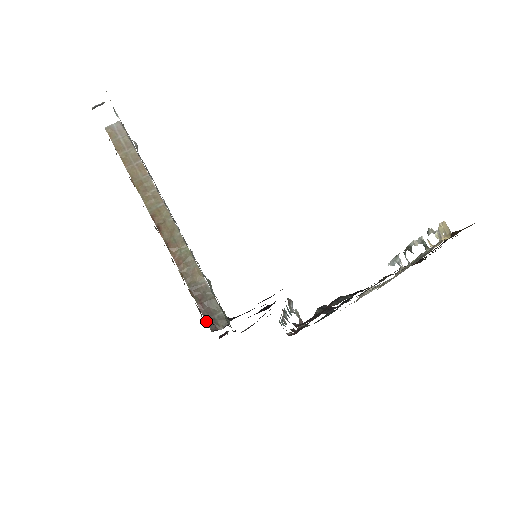
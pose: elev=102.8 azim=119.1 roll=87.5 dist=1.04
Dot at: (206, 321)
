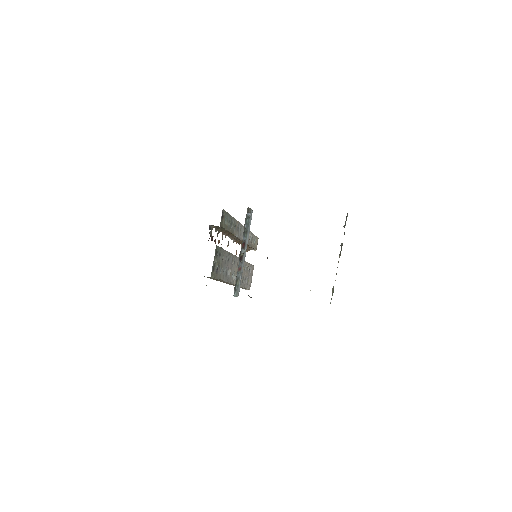
Dot at: (210, 235)
